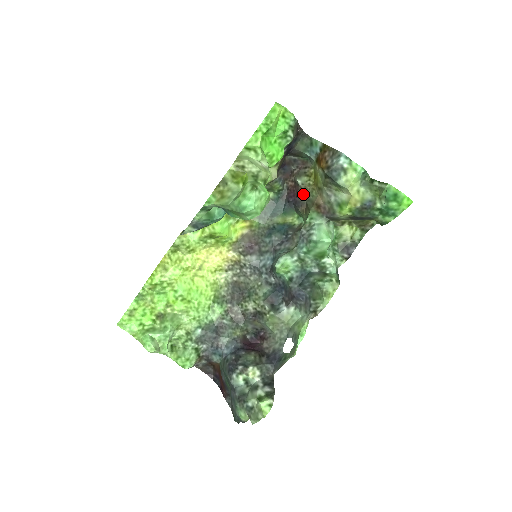
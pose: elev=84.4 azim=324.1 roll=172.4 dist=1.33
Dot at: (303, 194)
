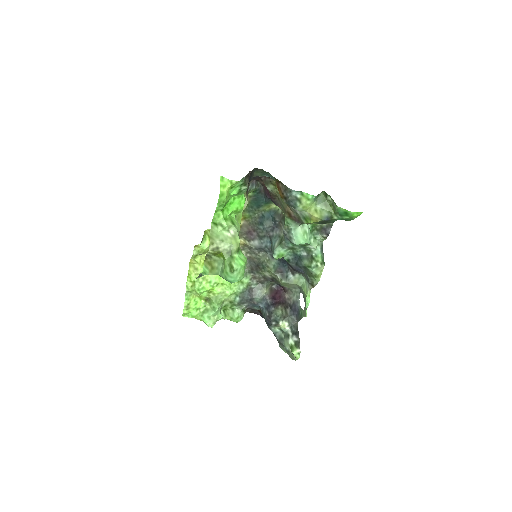
Dot at: (275, 197)
